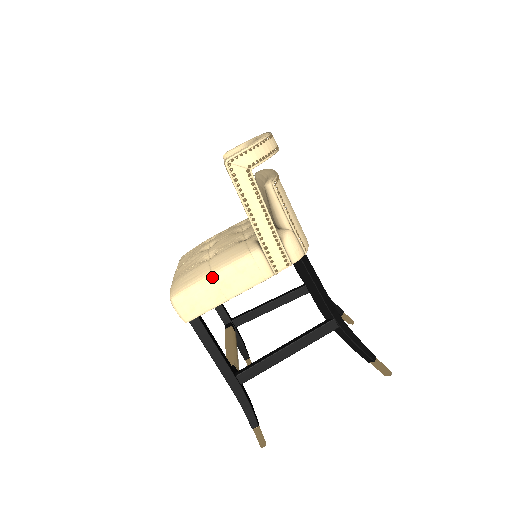
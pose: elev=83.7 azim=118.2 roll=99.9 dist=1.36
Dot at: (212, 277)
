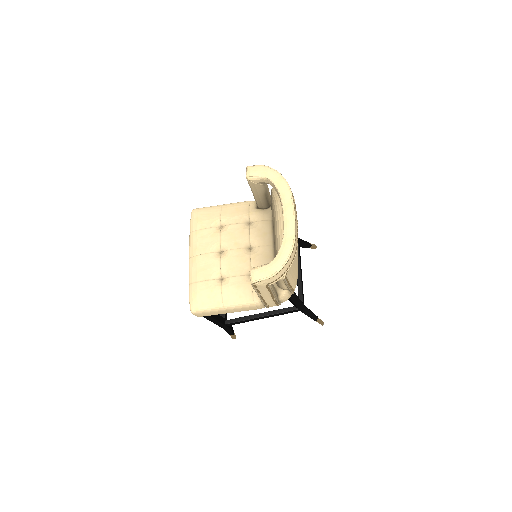
Dot at: (223, 308)
